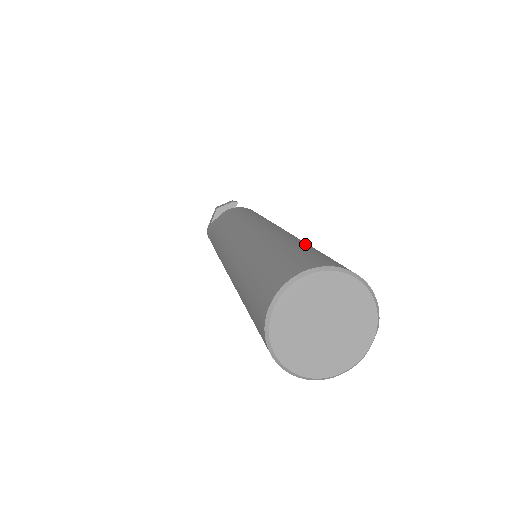
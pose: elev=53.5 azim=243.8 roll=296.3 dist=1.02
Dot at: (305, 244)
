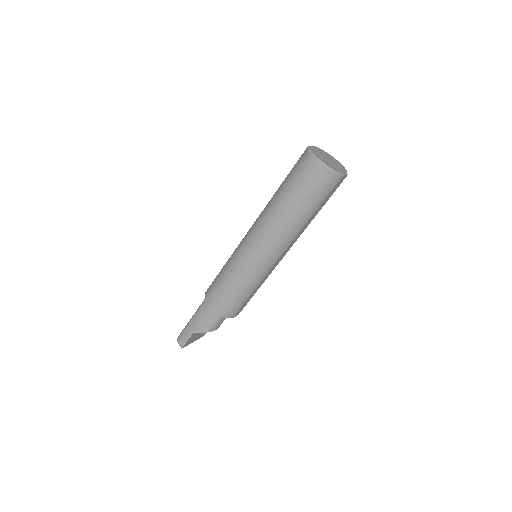
Dot at: occluded
